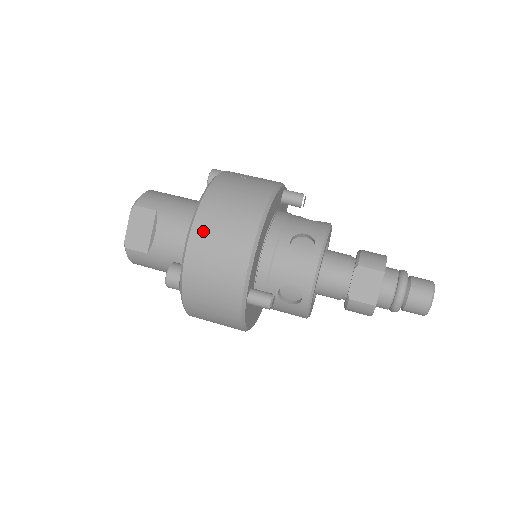
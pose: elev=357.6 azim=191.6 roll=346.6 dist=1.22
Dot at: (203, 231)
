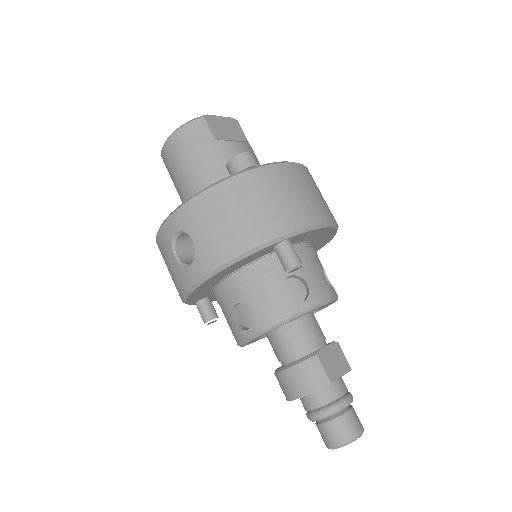
Dot at: (306, 175)
